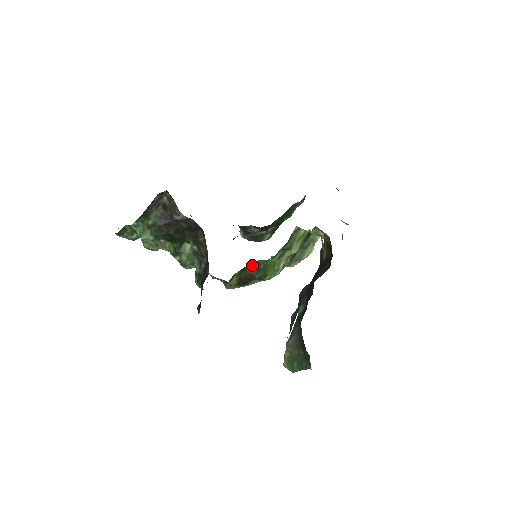
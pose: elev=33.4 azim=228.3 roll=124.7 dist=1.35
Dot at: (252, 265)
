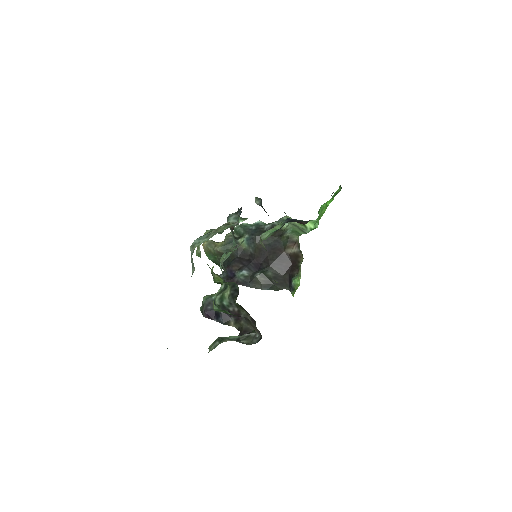
Dot at: occluded
